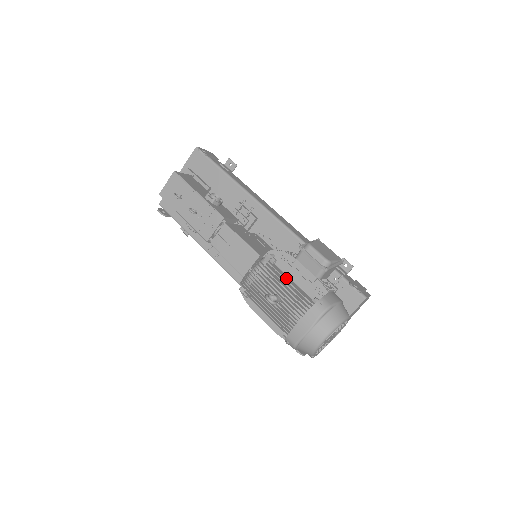
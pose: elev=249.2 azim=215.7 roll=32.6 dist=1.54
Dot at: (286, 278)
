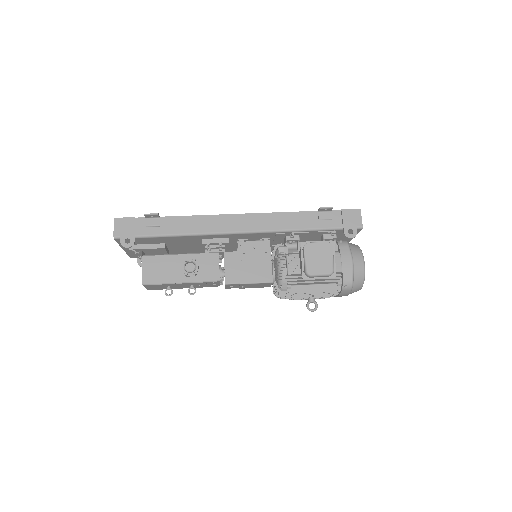
Dot at: (309, 291)
